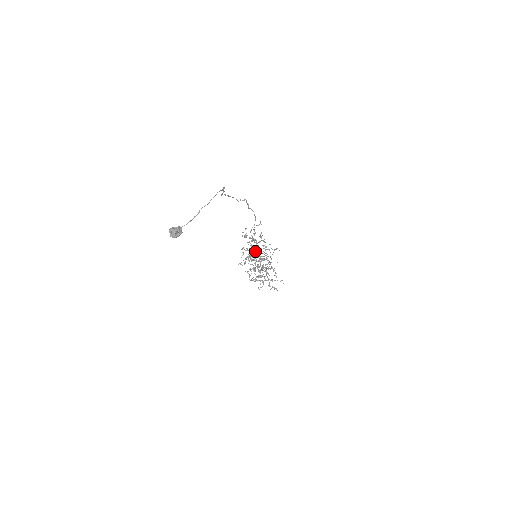
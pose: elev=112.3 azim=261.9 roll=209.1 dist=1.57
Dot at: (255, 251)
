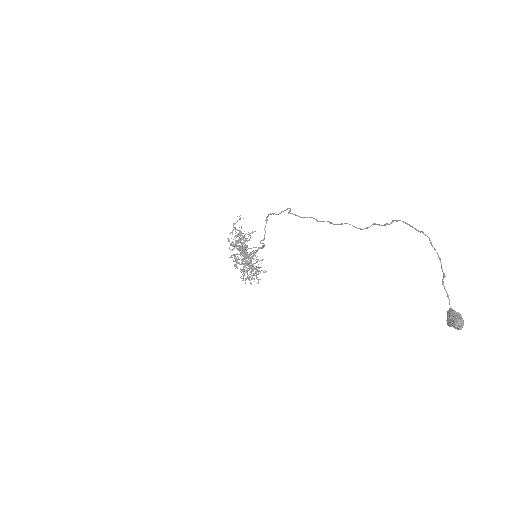
Dot at: (243, 251)
